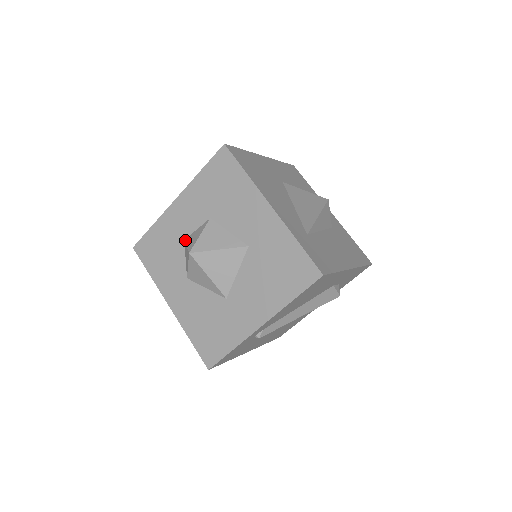
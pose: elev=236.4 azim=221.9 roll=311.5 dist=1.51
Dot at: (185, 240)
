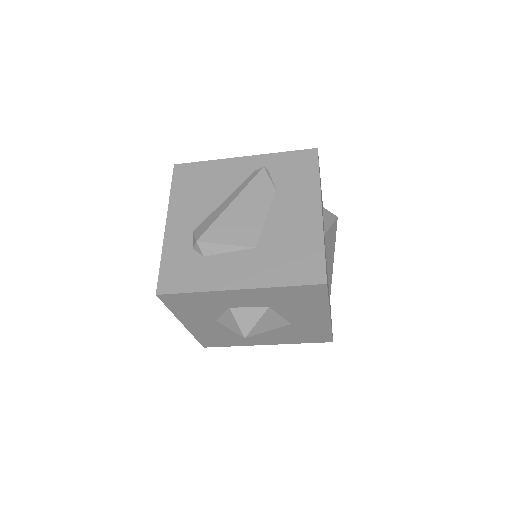
Dot at: (232, 310)
